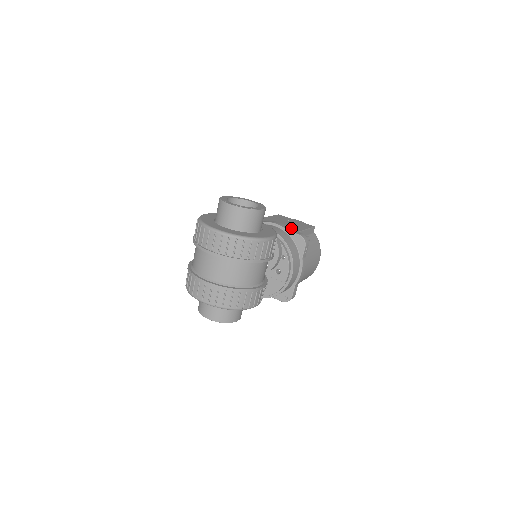
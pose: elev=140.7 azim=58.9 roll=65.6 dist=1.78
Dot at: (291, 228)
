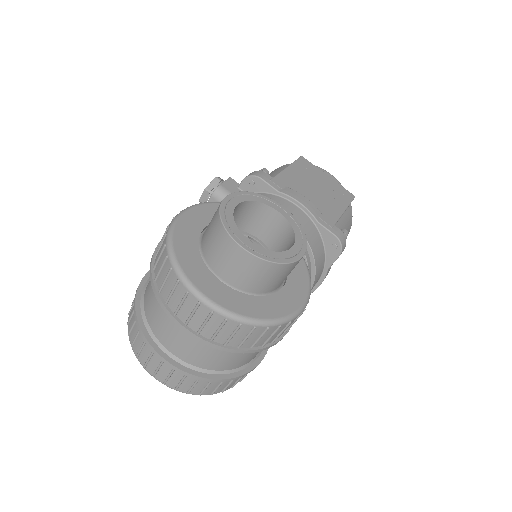
Dot at: (323, 212)
